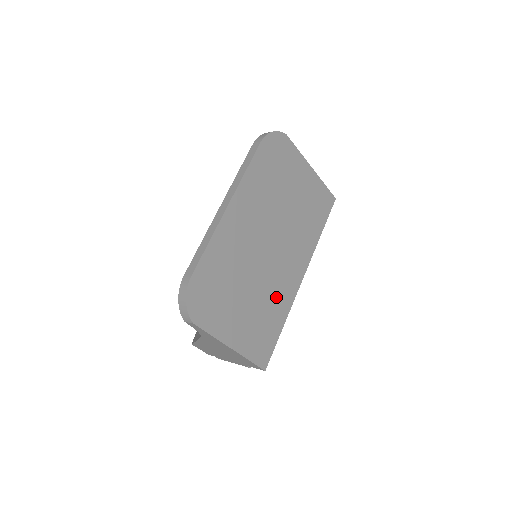
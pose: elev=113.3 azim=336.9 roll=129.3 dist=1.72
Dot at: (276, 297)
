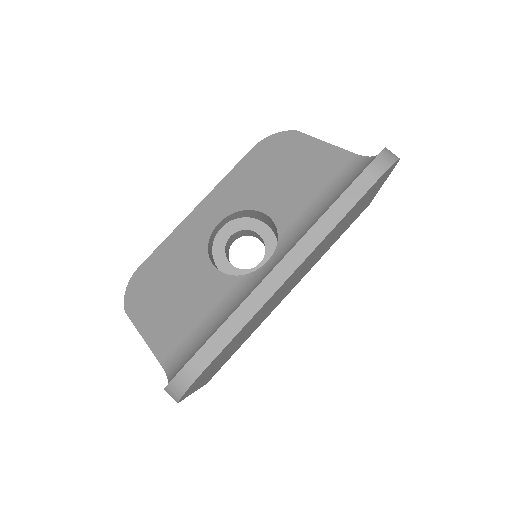
Dot at: (259, 323)
